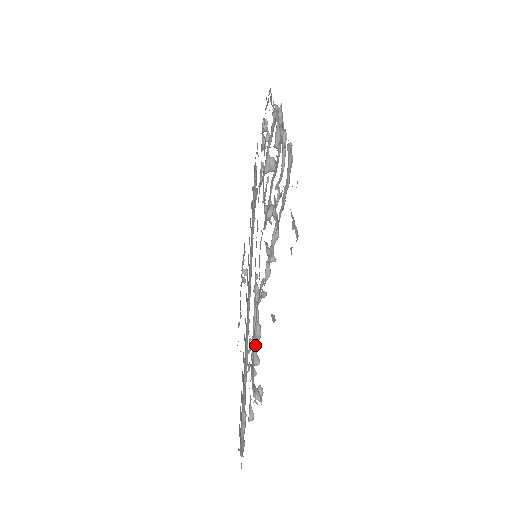
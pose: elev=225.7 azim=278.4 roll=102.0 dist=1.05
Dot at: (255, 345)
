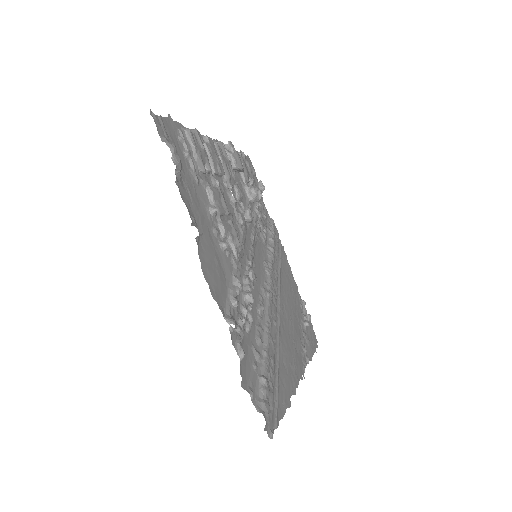
Dot at: (232, 291)
